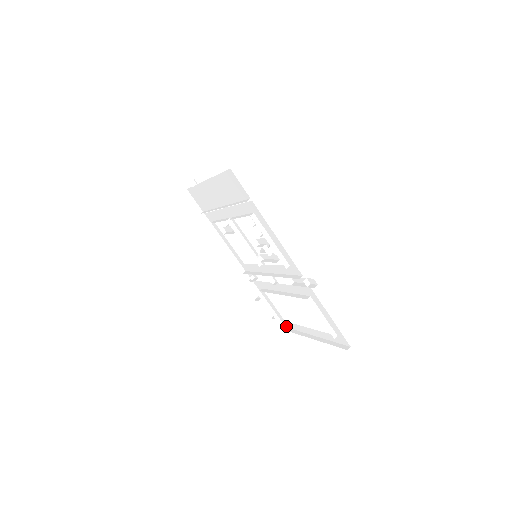
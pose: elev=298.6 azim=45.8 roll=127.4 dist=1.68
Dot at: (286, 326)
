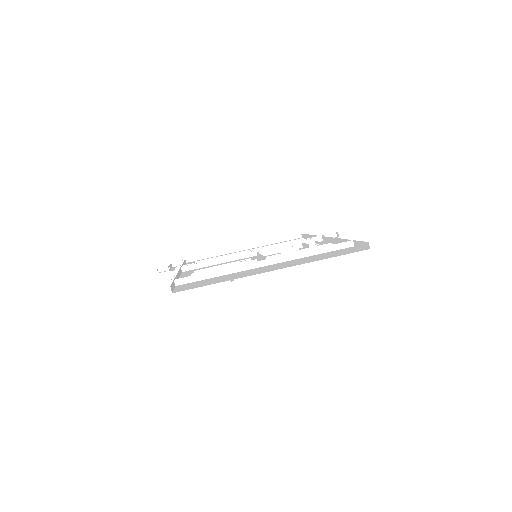
Dot at: (189, 258)
